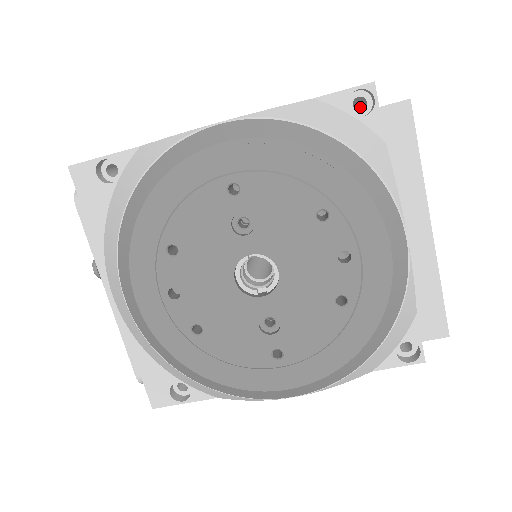
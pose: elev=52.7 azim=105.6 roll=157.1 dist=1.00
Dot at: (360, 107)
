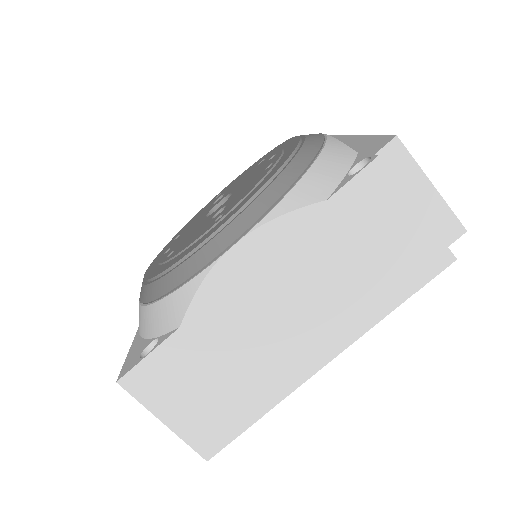
Dot at: occluded
